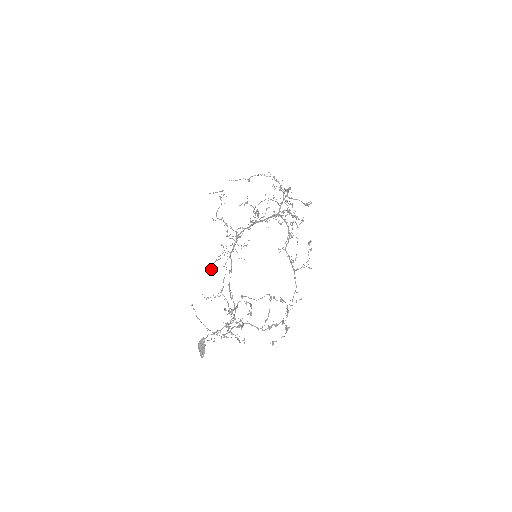
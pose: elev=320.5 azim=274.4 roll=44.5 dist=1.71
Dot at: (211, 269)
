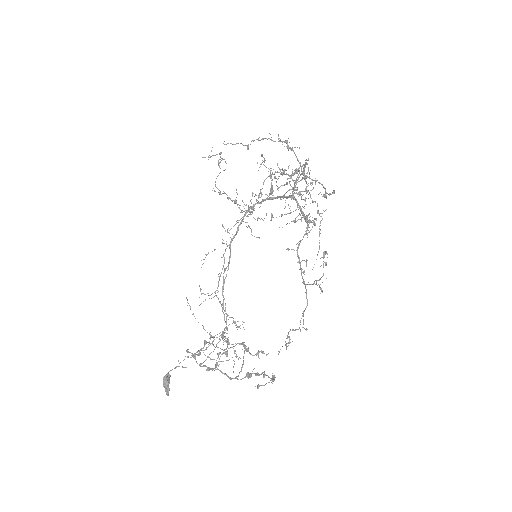
Dot at: occluded
